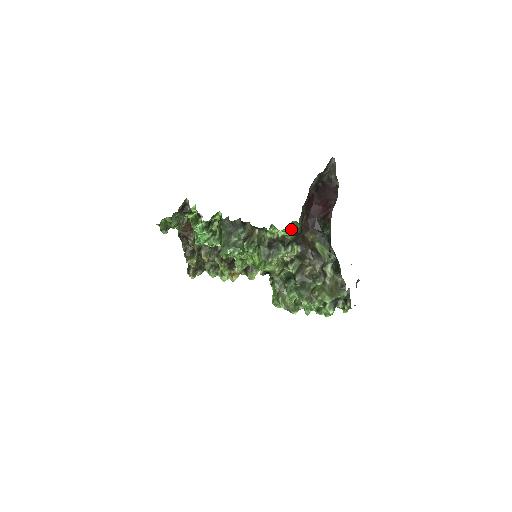
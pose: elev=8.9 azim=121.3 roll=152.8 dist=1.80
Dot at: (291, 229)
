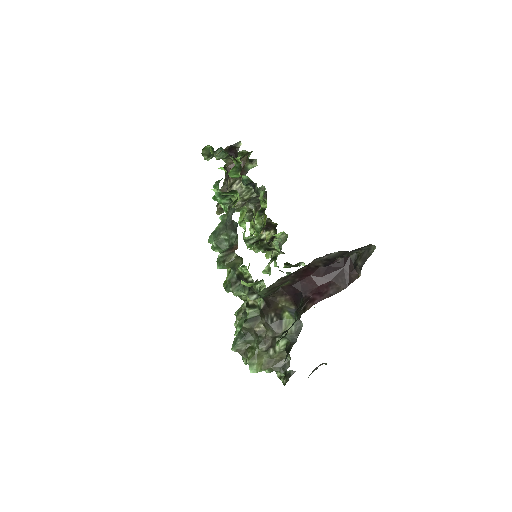
Dot at: (262, 284)
